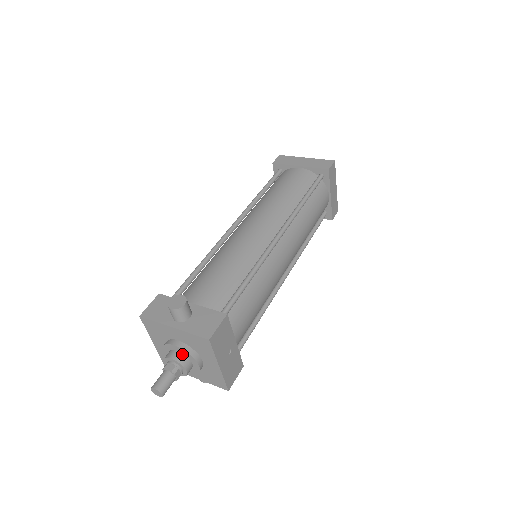
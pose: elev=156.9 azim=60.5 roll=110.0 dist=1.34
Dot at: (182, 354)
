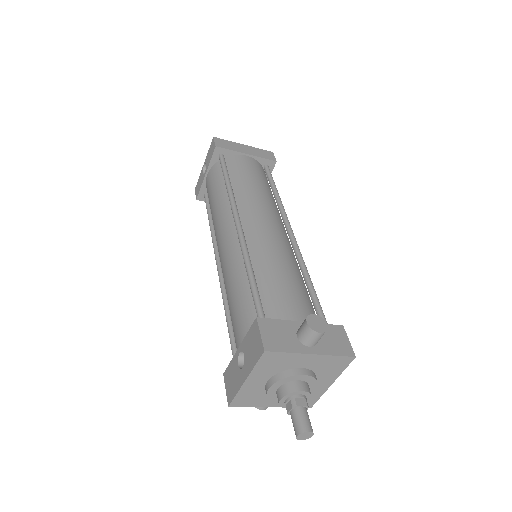
Dot at: (306, 382)
